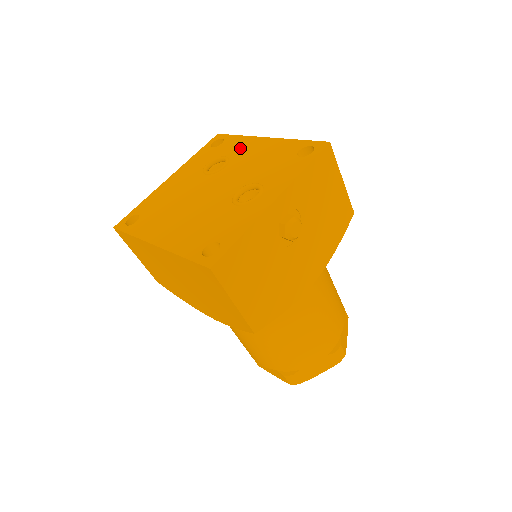
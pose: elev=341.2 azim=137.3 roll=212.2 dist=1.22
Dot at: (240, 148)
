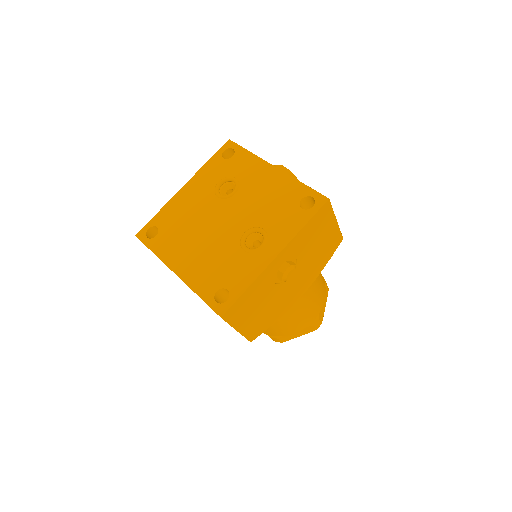
Dot at: (249, 172)
